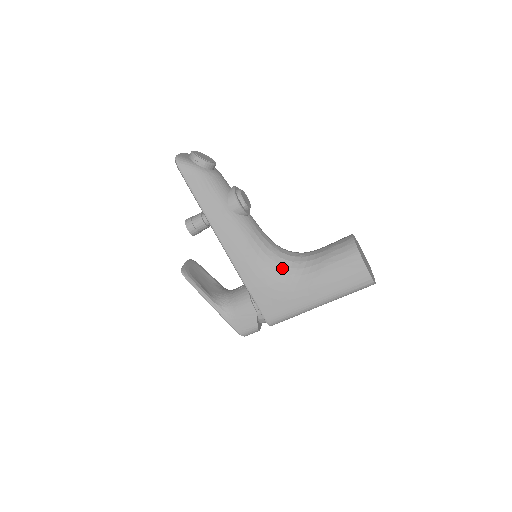
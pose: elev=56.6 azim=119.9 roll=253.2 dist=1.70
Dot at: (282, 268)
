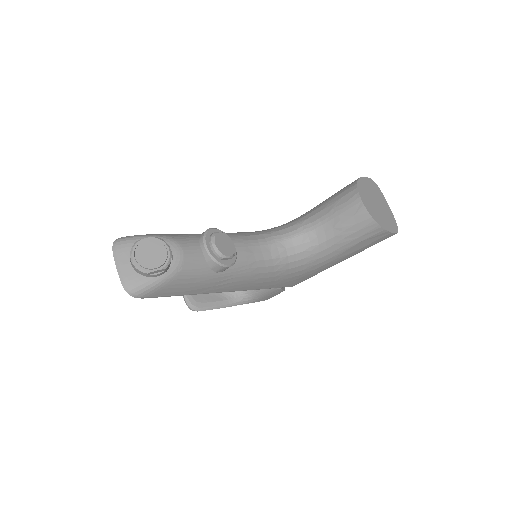
Dot at: (295, 263)
